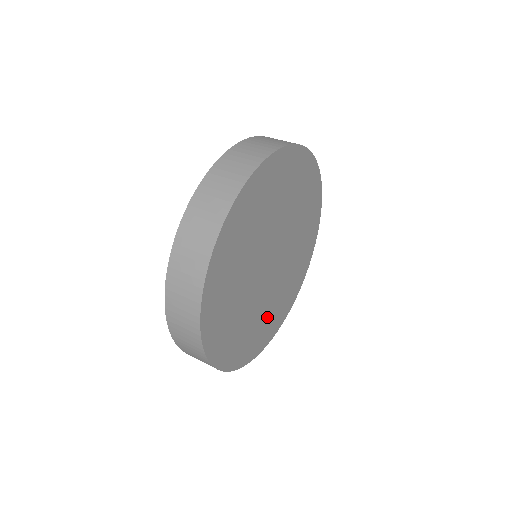
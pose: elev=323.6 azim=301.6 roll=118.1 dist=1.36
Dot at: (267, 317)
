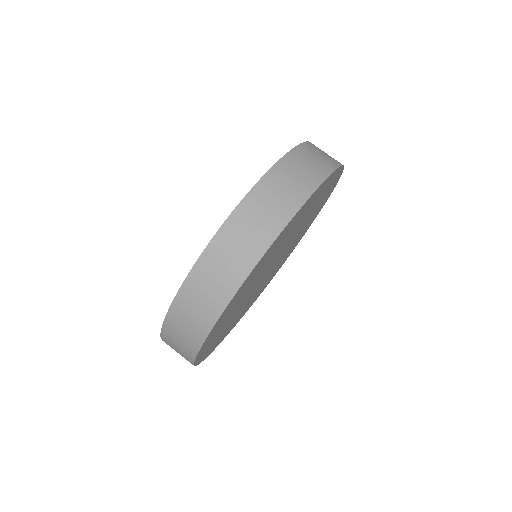
Dot at: occluded
